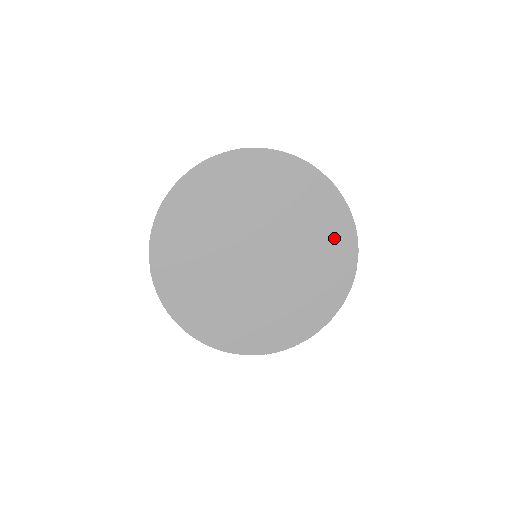
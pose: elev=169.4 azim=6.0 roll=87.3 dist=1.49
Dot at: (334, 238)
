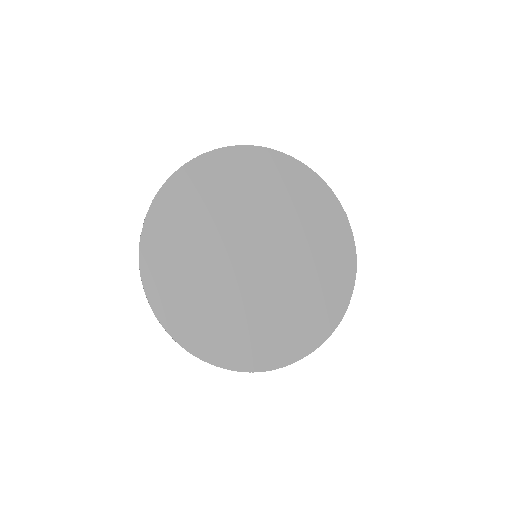
Dot at: (335, 263)
